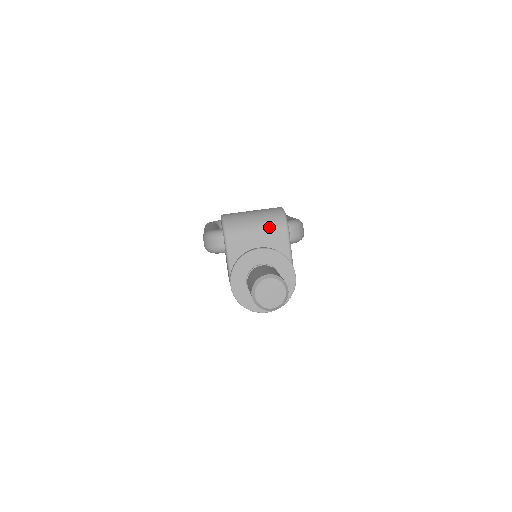
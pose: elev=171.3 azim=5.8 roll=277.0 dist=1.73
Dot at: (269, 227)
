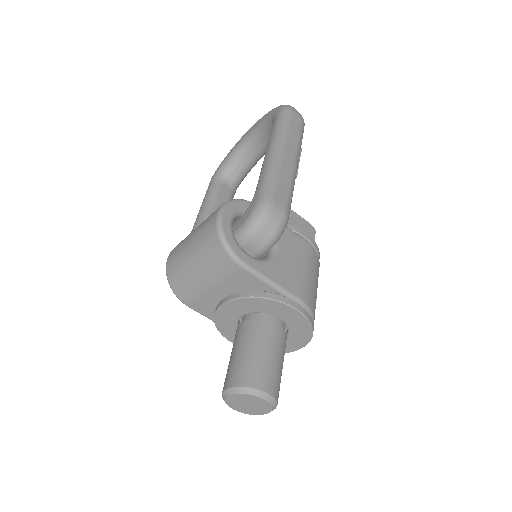
Dot at: (214, 270)
